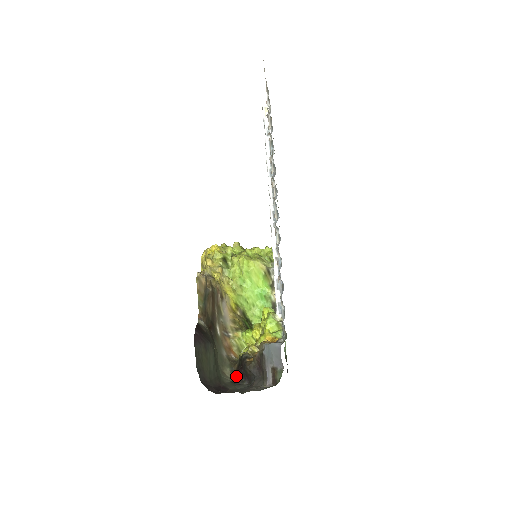
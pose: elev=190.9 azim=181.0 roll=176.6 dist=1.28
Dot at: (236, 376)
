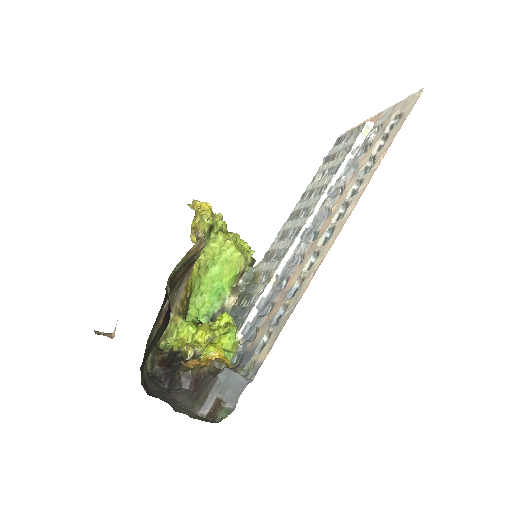
Dot at: (155, 369)
